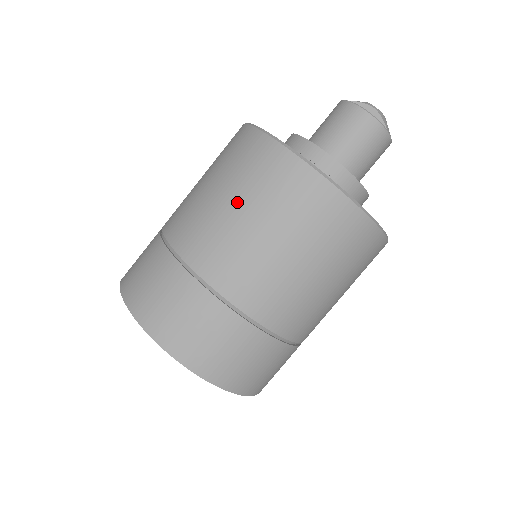
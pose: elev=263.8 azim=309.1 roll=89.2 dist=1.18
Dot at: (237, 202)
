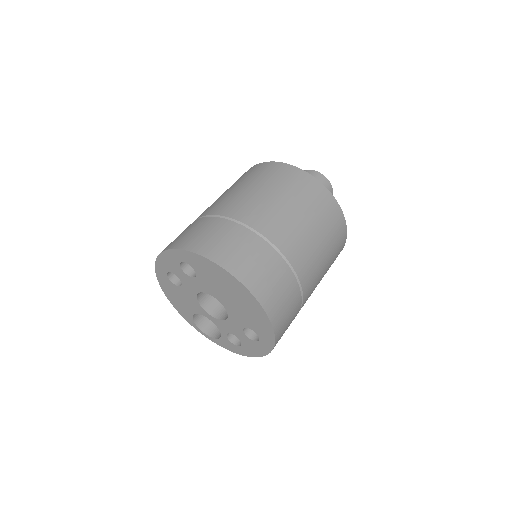
Dot at: (254, 185)
